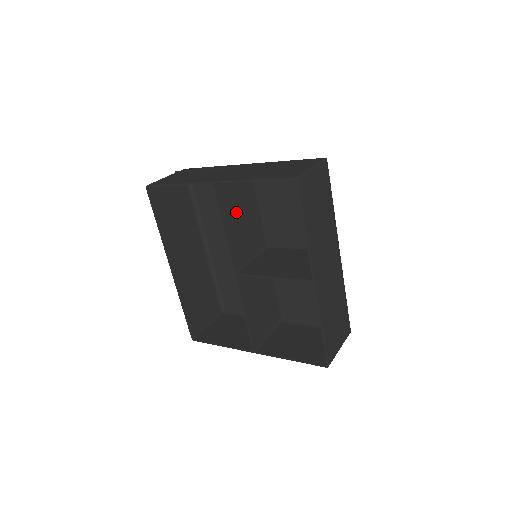
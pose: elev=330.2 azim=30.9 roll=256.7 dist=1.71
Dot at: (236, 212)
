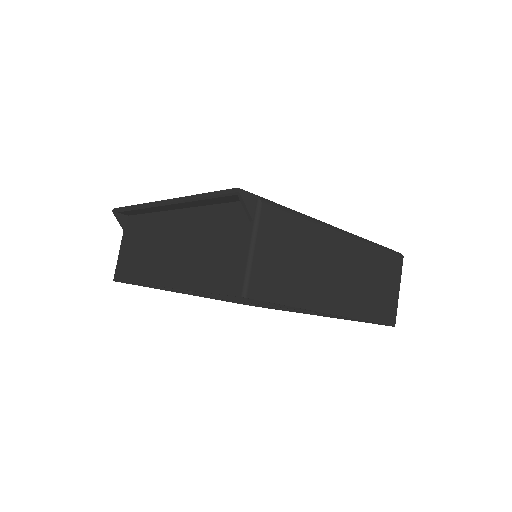
Dot at: occluded
